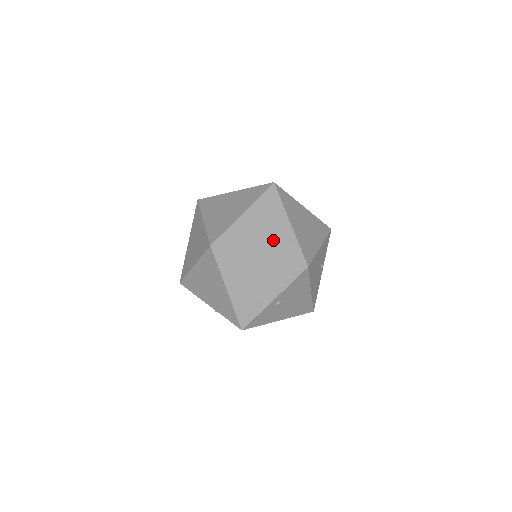
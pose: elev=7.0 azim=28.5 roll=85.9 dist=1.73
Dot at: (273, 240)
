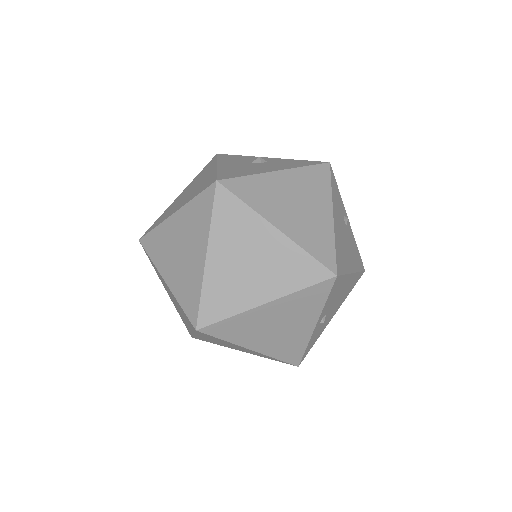
Dot at: (269, 269)
